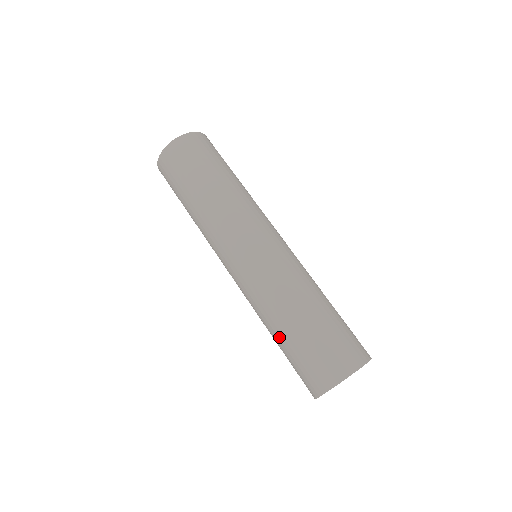
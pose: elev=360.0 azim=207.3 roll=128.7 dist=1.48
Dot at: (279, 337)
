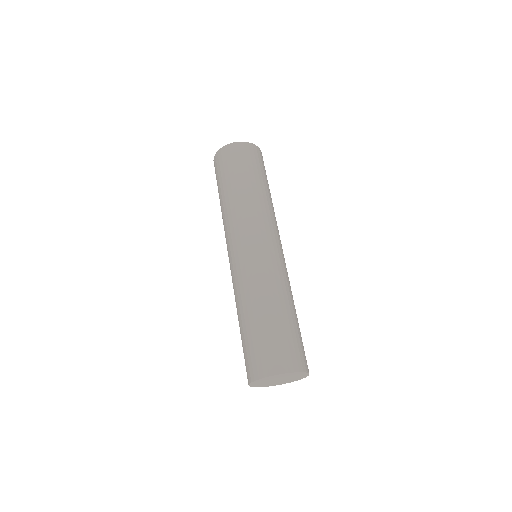
Dot at: occluded
